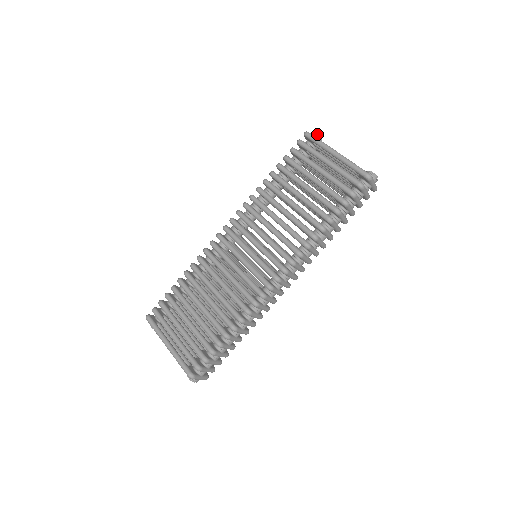
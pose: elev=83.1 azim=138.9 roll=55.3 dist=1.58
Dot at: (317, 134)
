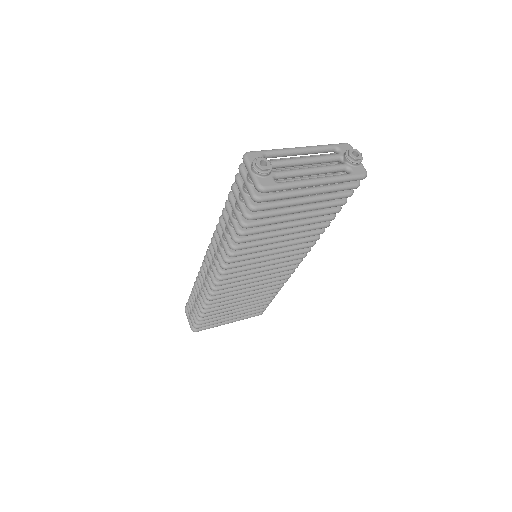
Dot at: (266, 169)
